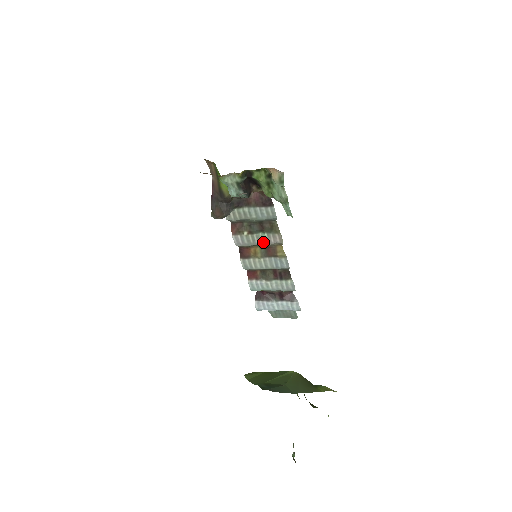
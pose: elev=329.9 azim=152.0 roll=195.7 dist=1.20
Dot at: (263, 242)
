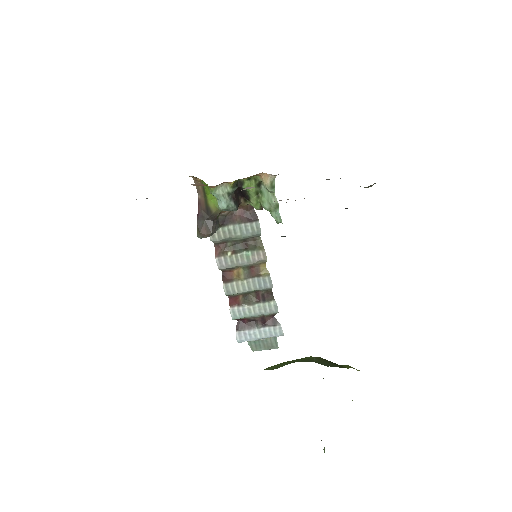
Dot at: (247, 261)
